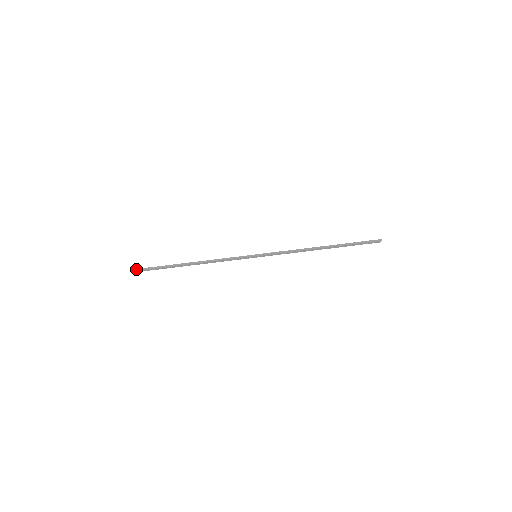
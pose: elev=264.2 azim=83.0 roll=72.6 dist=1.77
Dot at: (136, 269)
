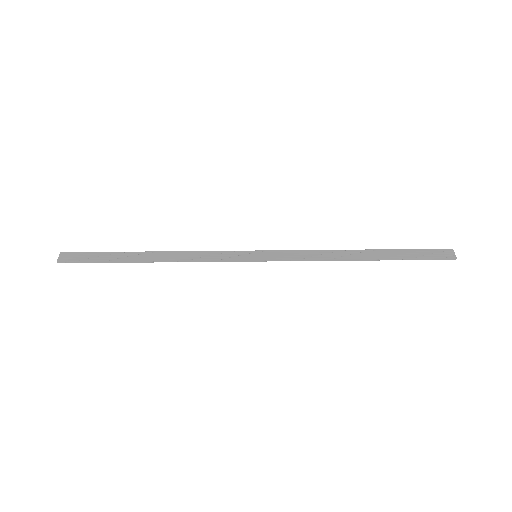
Dot at: (65, 262)
